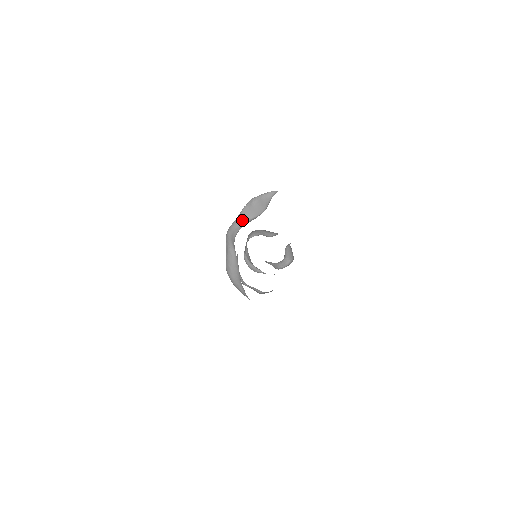
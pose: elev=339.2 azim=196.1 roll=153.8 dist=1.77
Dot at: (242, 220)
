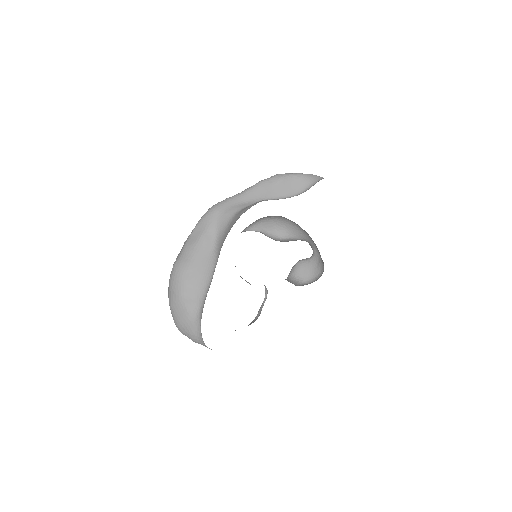
Dot at: (254, 196)
